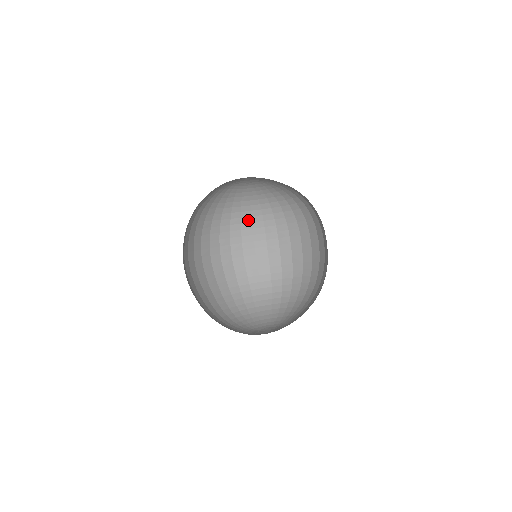
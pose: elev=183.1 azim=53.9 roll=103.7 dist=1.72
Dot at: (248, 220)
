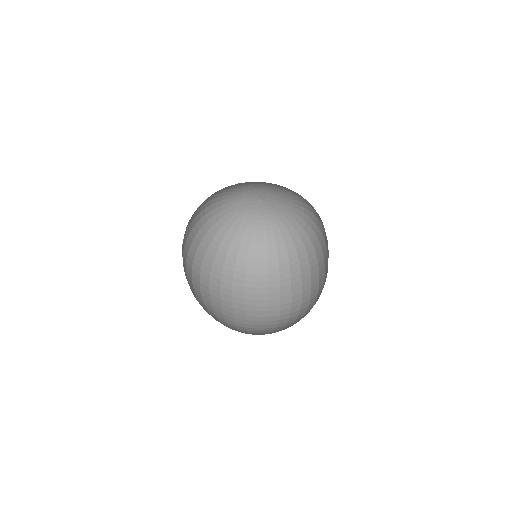
Dot at: (294, 254)
